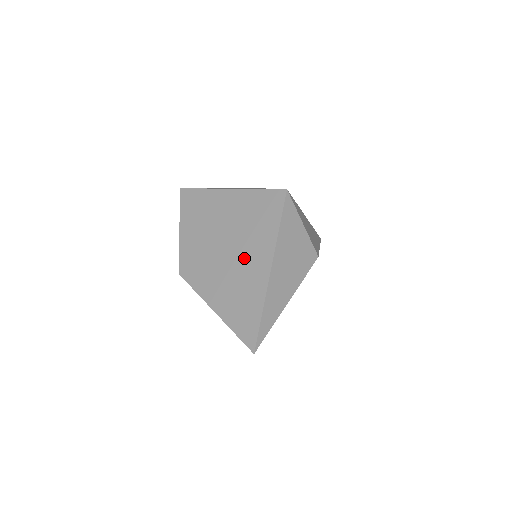
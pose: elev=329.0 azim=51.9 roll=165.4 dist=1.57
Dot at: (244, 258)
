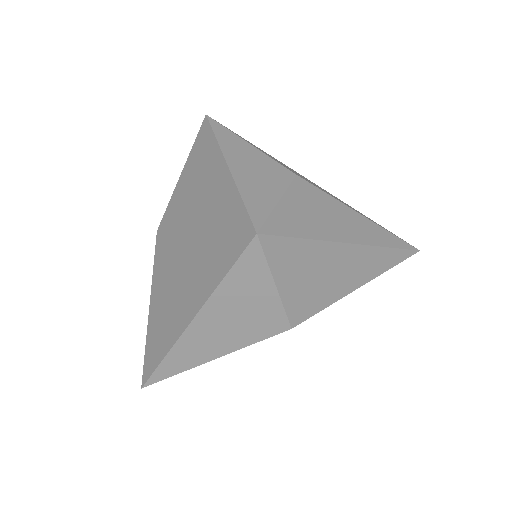
Dot at: (187, 278)
